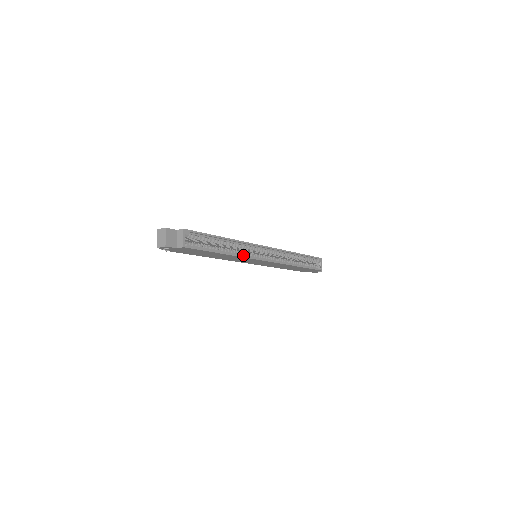
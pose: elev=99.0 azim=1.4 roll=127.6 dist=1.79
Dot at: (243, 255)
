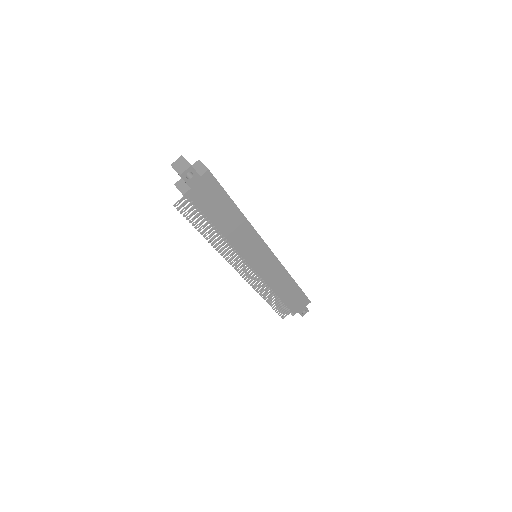
Dot at: (252, 230)
